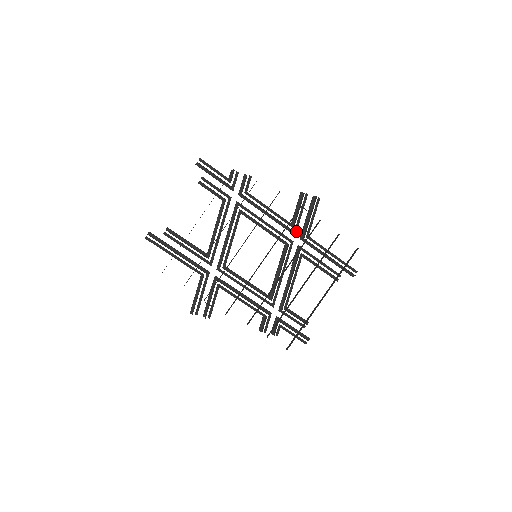
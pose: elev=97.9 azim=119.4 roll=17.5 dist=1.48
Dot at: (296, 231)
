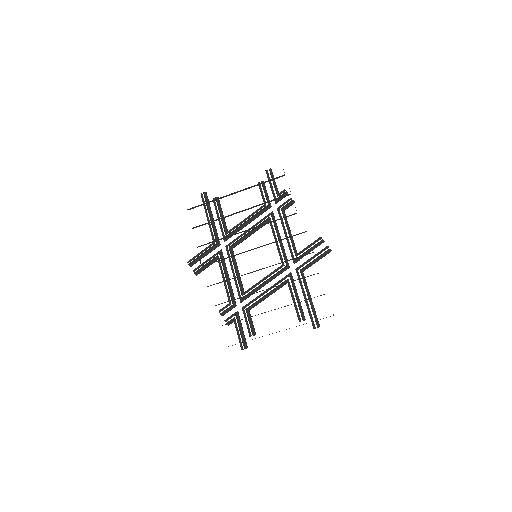
Dot at: (297, 261)
